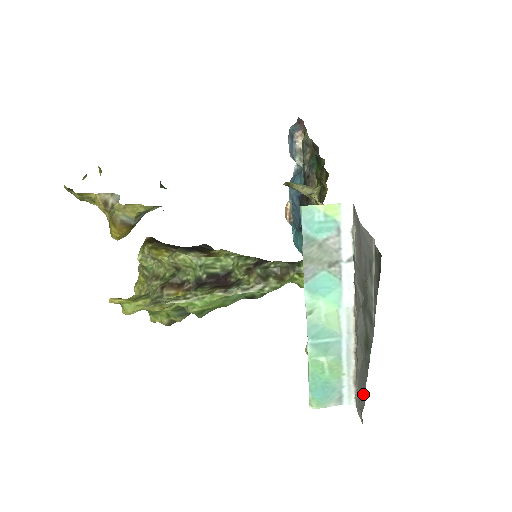
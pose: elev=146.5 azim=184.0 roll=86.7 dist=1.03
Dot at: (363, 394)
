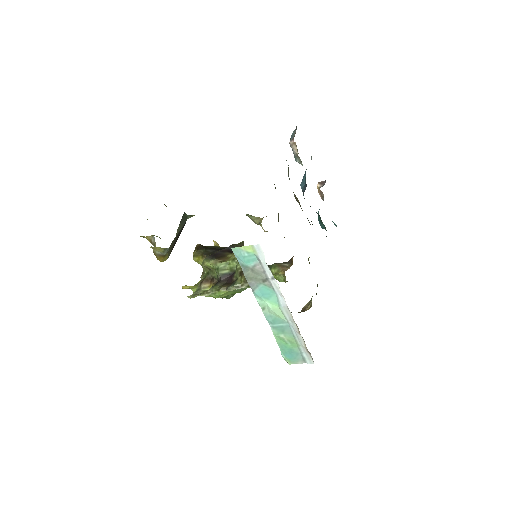
Dot at: occluded
